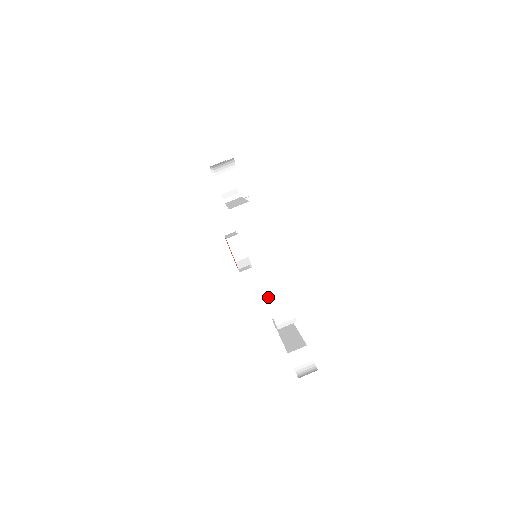
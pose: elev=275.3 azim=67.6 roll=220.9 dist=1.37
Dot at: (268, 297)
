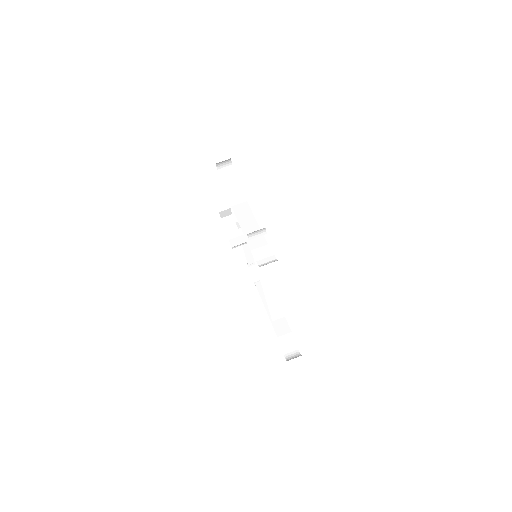
Dot at: (270, 306)
